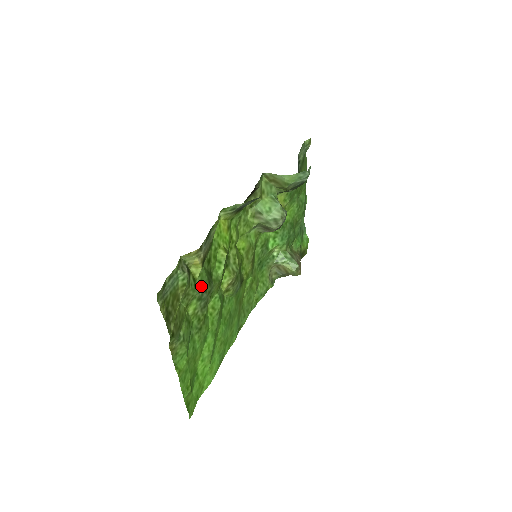
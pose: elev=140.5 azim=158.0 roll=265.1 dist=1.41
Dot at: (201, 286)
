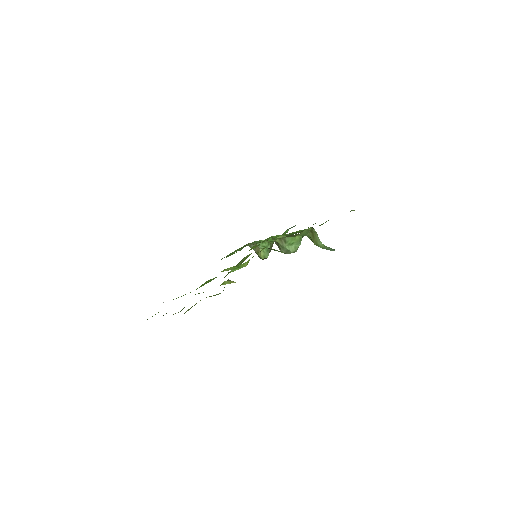
Dot at: occluded
